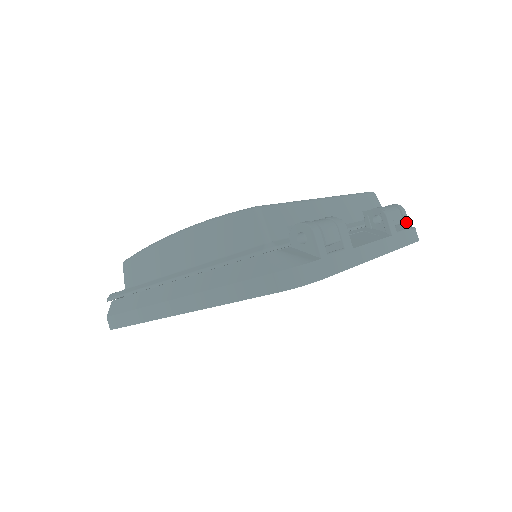
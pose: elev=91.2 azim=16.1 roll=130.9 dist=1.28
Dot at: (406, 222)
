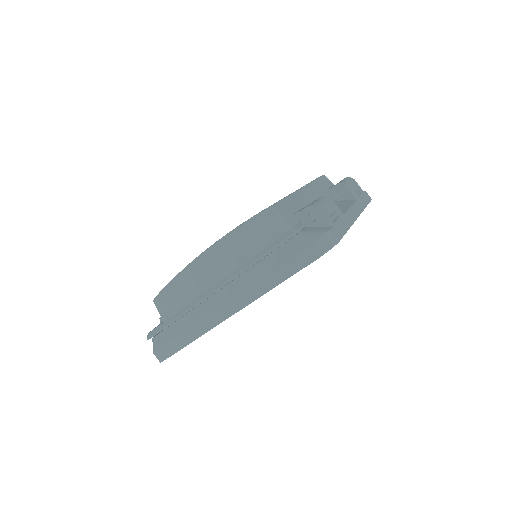
Dot at: (359, 188)
